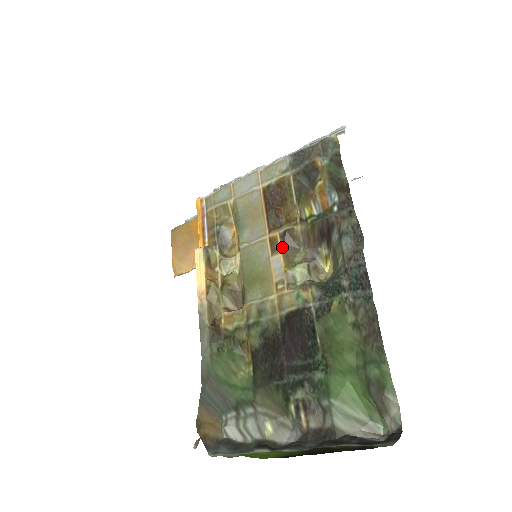
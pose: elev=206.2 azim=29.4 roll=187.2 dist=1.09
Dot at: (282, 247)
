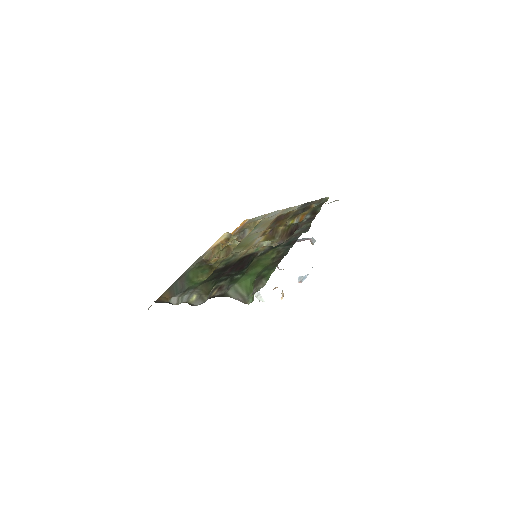
Dot at: (267, 234)
